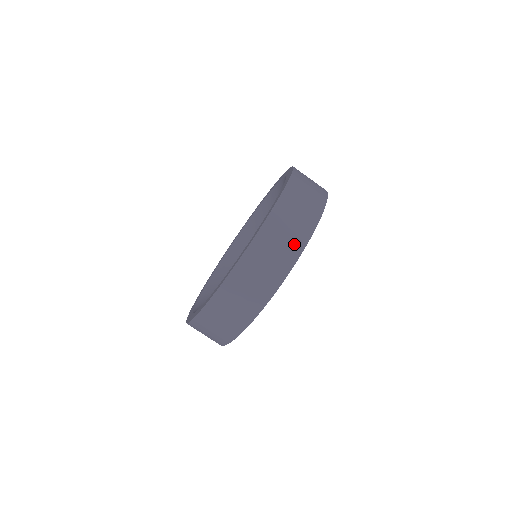
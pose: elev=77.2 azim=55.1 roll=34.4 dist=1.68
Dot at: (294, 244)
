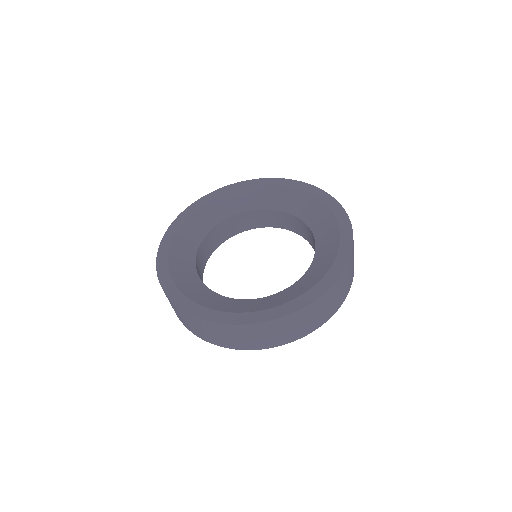
Dot at: occluded
